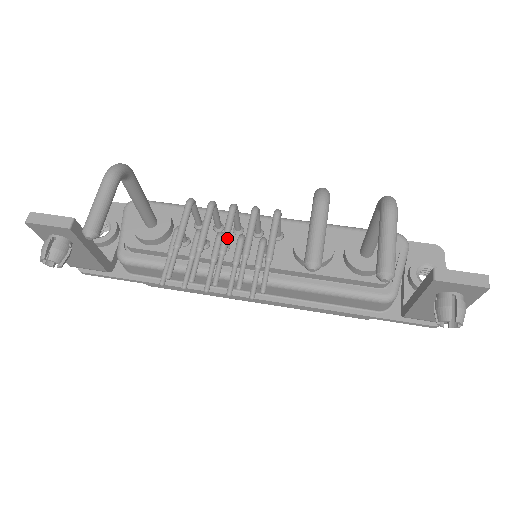
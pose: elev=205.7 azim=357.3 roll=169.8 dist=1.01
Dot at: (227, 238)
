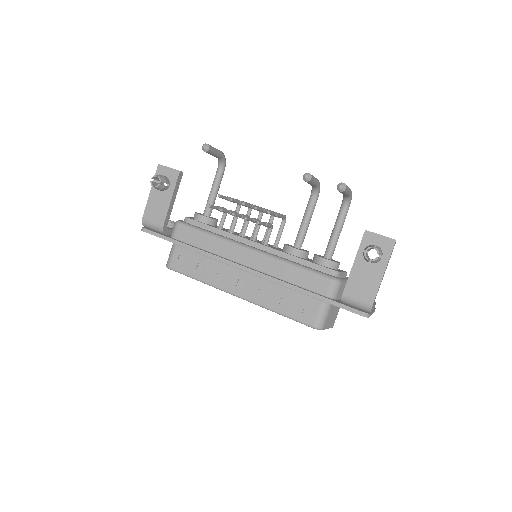
Dot at: occluded
